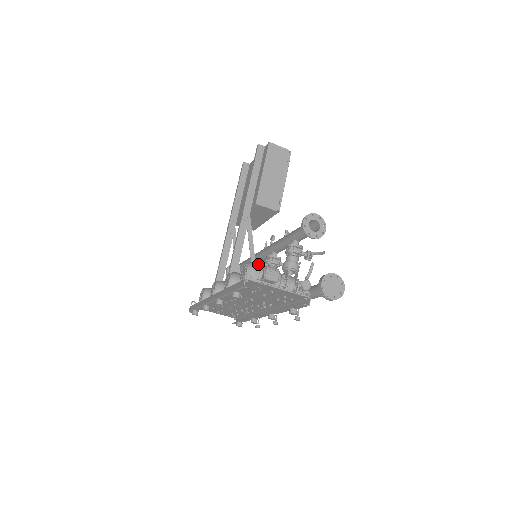
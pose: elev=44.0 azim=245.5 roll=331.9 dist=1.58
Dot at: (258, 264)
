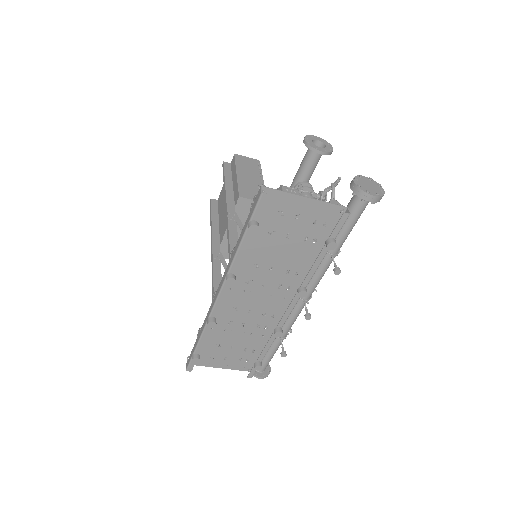
Dot at: occluded
